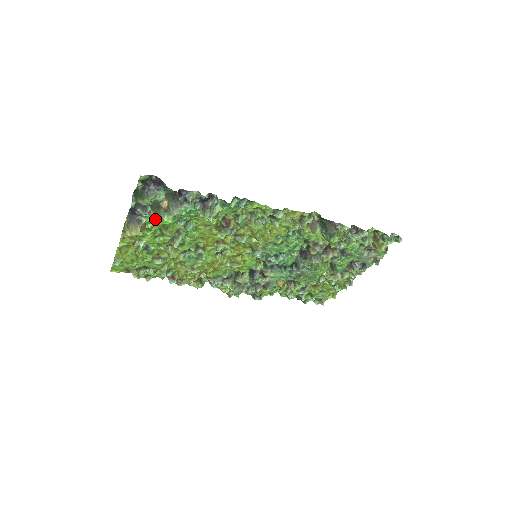
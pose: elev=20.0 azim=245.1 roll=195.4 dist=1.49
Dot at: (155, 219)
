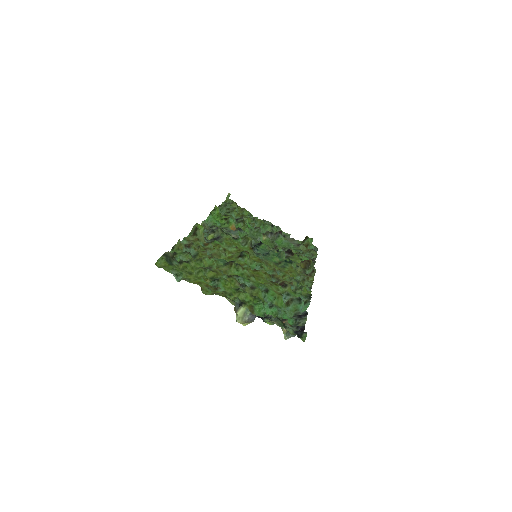
Dot at: (261, 308)
